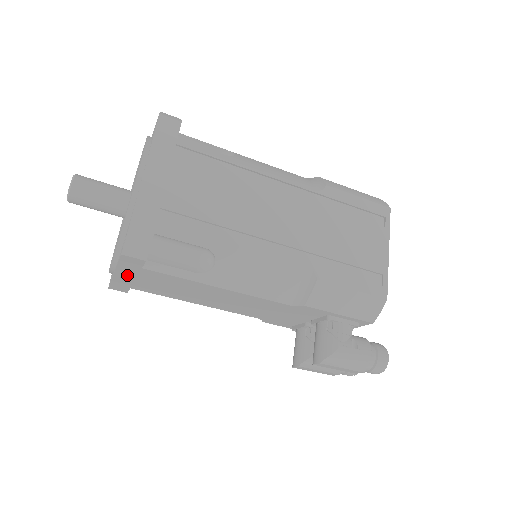
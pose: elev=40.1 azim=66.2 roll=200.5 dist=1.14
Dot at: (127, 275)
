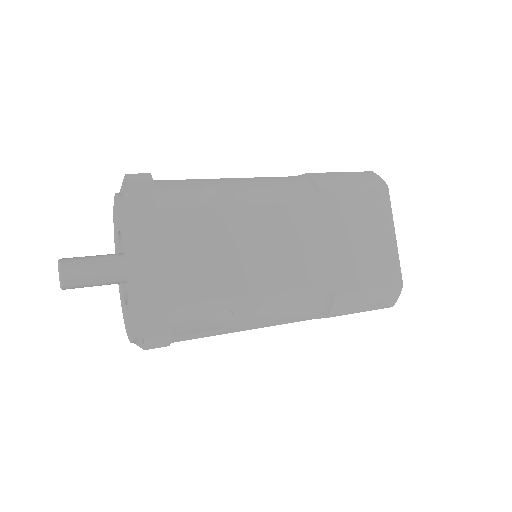
Dot at: occluded
